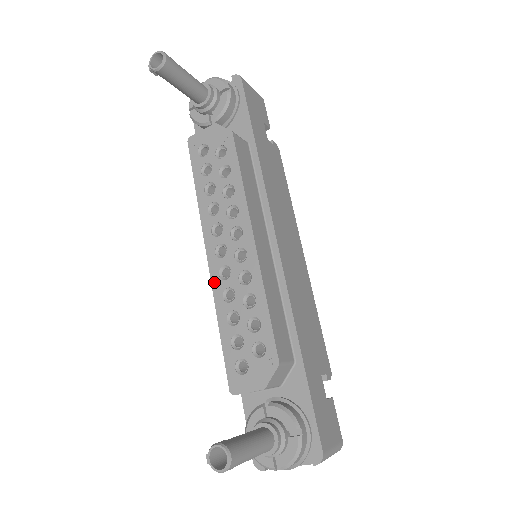
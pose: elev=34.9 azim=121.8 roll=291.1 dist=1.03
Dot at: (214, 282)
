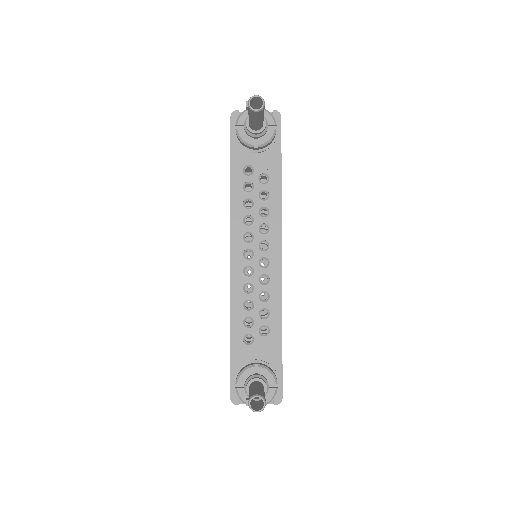
Dot at: (238, 275)
